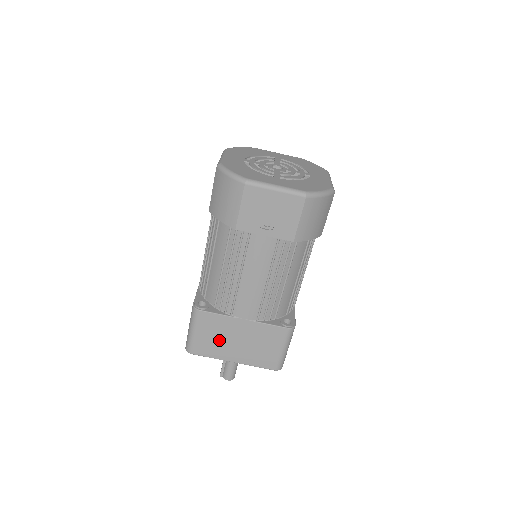
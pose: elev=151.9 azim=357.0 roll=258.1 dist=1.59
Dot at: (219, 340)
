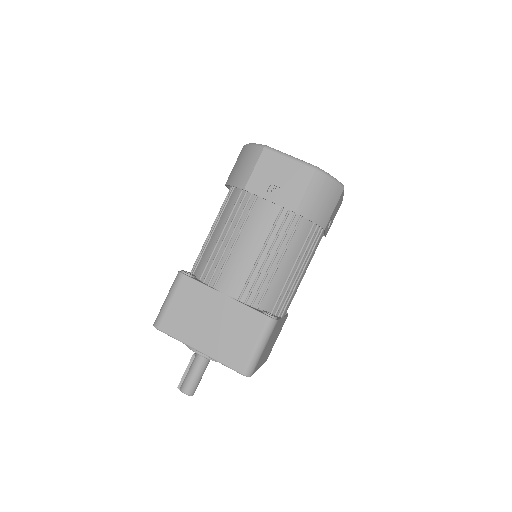
Dot at: (192, 316)
